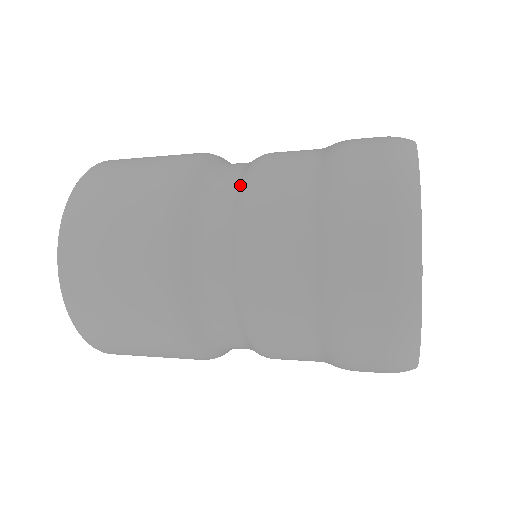
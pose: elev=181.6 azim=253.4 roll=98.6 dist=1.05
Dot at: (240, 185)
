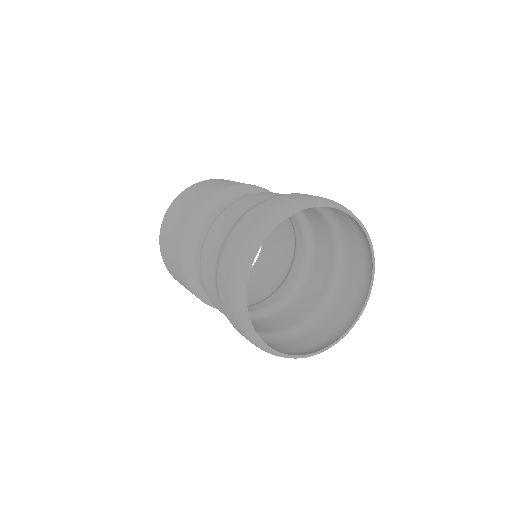
Dot at: occluded
